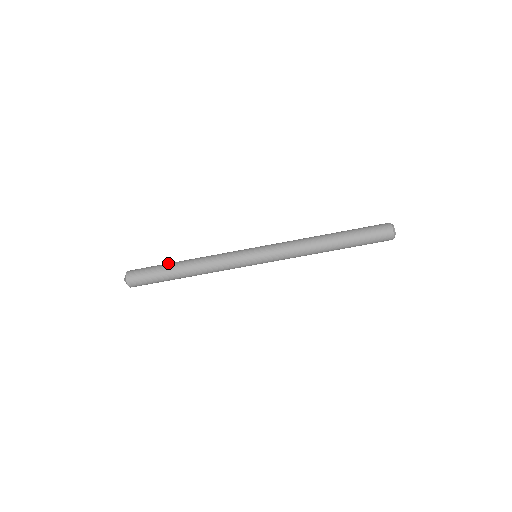
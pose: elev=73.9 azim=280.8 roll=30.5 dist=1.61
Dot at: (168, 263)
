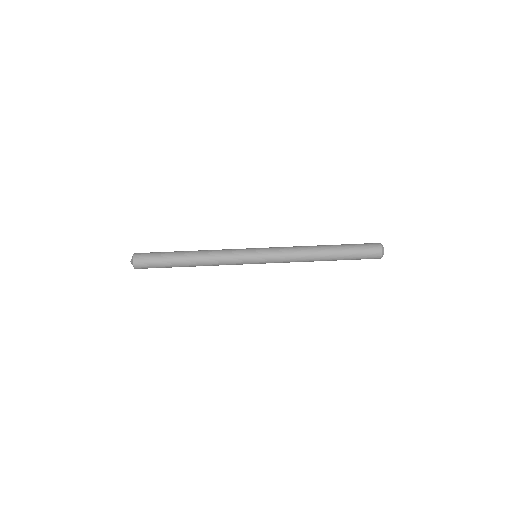
Dot at: (174, 251)
